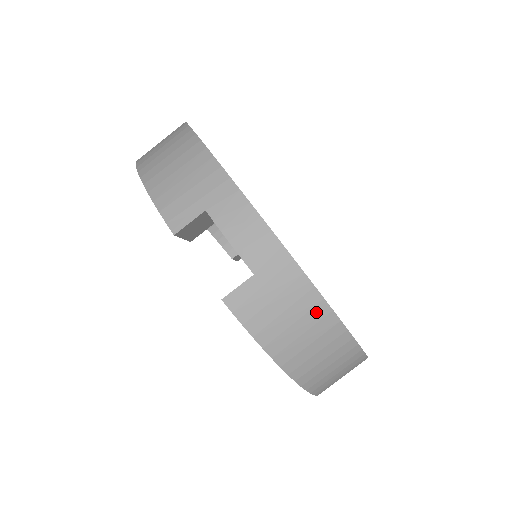
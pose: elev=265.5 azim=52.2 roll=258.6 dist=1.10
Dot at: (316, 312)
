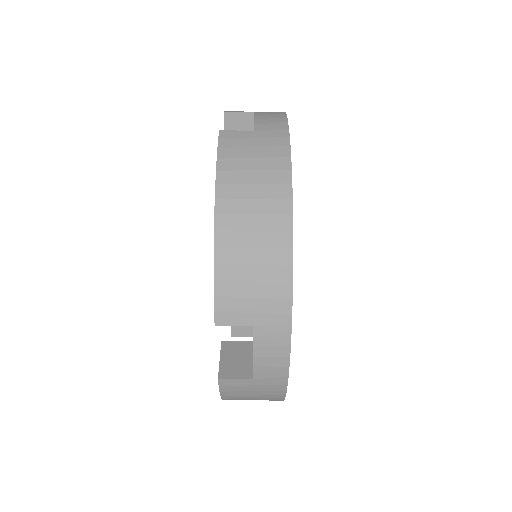
Dot at: (273, 399)
